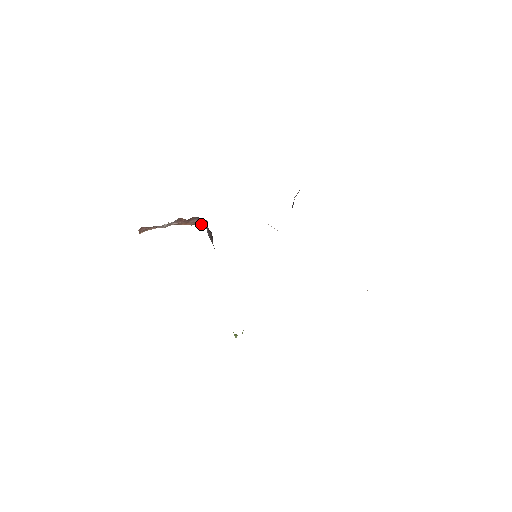
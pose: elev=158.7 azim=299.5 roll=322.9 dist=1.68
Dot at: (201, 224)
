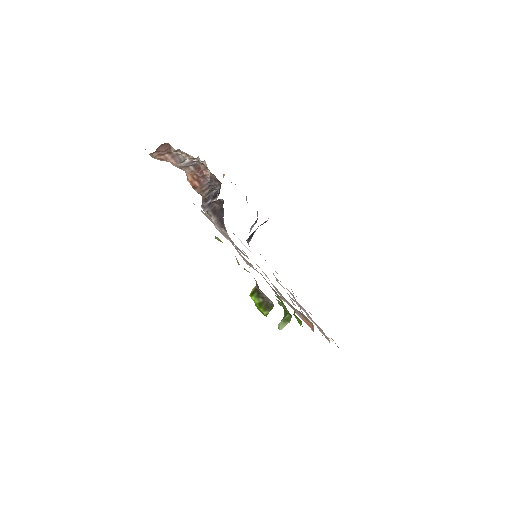
Dot at: (202, 193)
